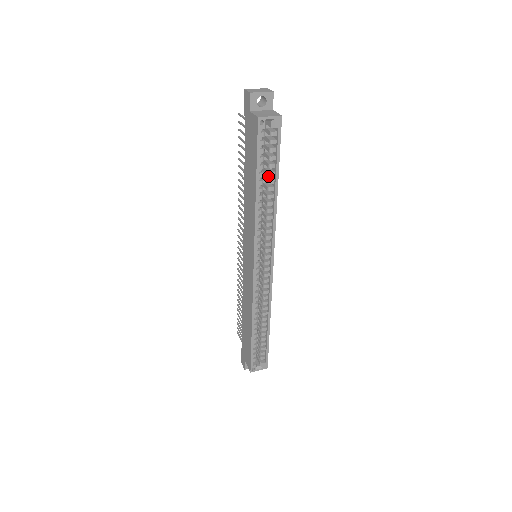
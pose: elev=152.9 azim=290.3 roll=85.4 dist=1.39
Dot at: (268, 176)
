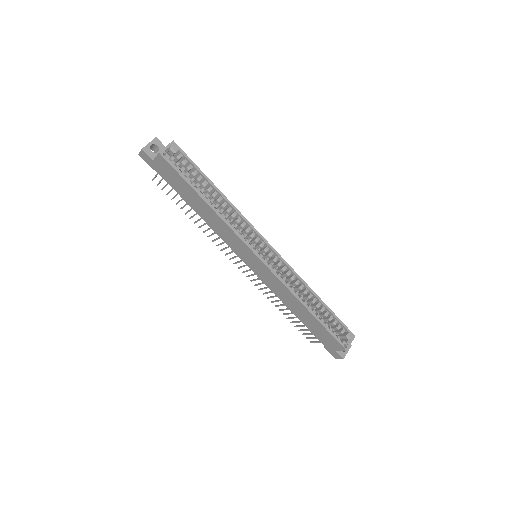
Dot at: (205, 190)
